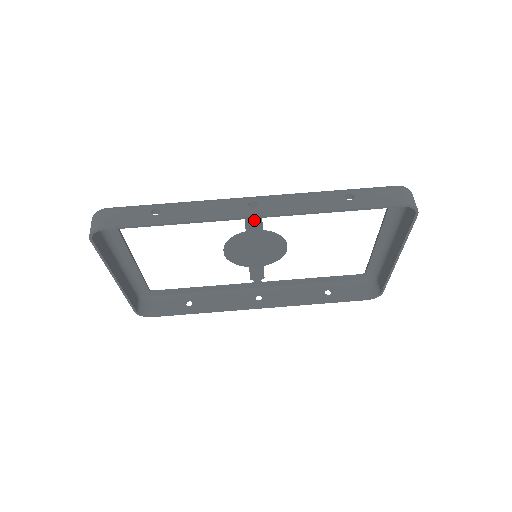
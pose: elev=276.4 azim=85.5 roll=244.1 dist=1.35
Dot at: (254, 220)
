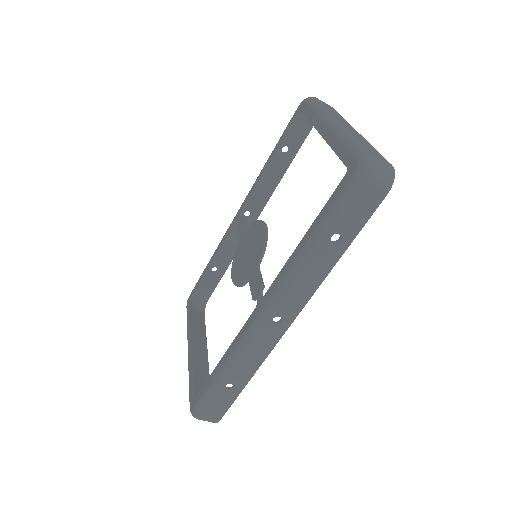
Dot at: (258, 287)
